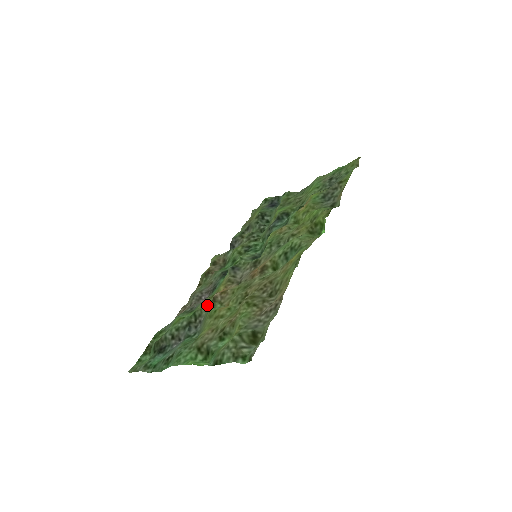
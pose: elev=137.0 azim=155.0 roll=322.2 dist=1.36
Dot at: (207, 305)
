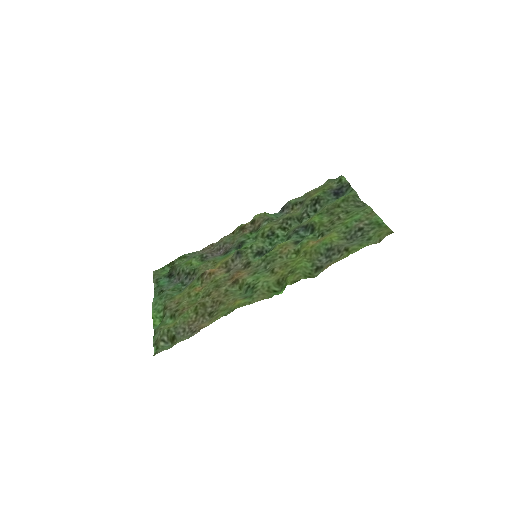
Dot at: (203, 270)
